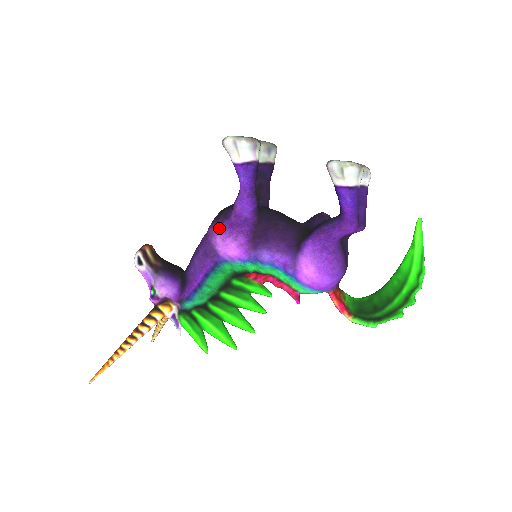
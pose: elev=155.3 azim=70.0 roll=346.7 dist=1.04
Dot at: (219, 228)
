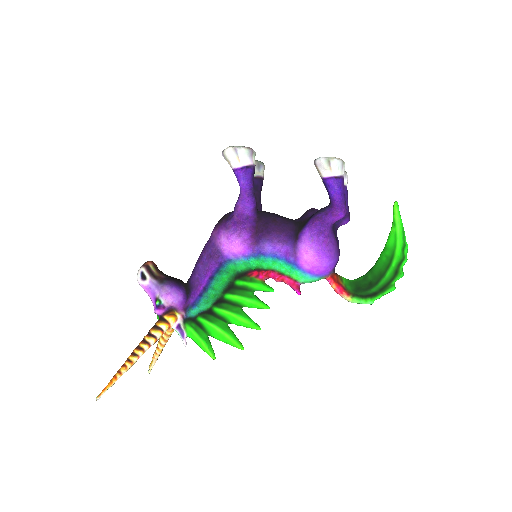
Dot at: (223, 229)
